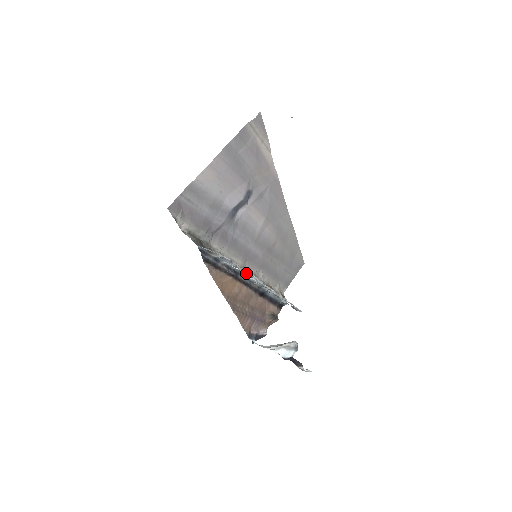
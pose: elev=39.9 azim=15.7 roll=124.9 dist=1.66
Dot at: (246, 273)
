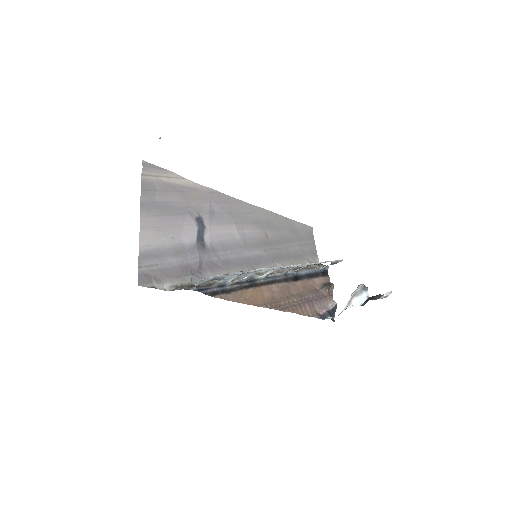
Dot at: (261, 275)
